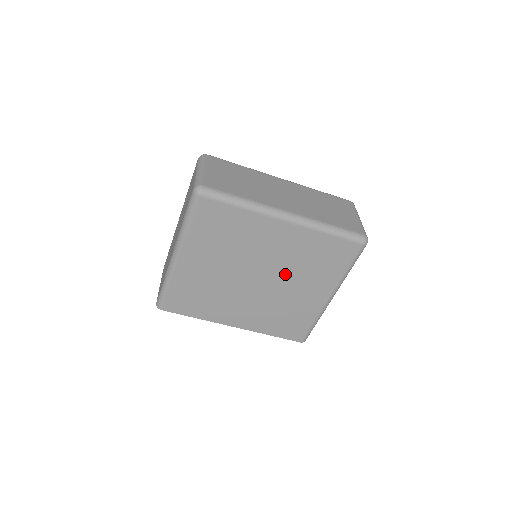
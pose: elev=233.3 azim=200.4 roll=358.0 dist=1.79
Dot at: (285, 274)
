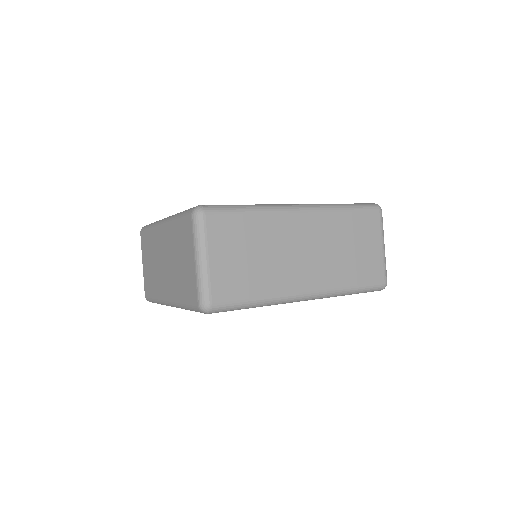
Dot at: occluded
